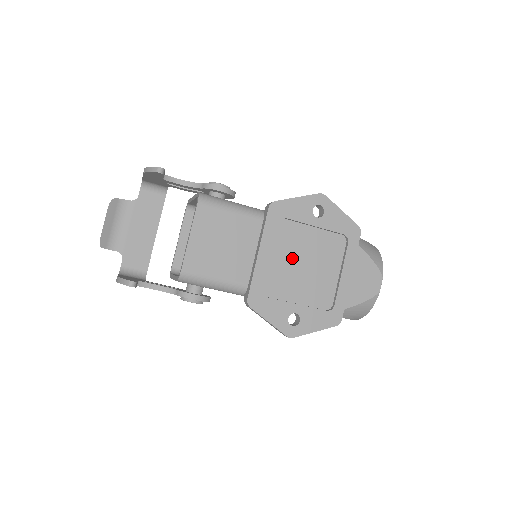
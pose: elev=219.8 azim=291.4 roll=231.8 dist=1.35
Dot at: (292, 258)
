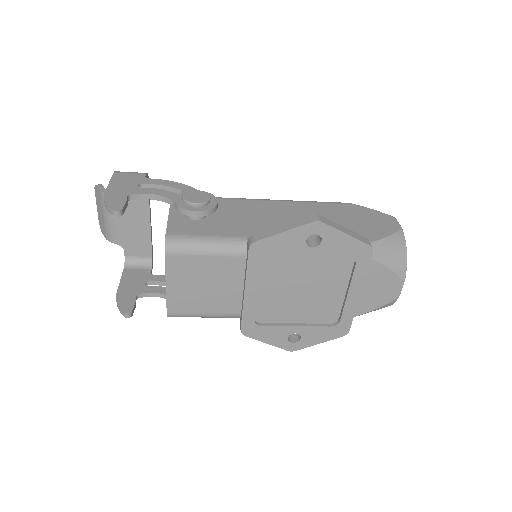
Dot at: (286, 287)
